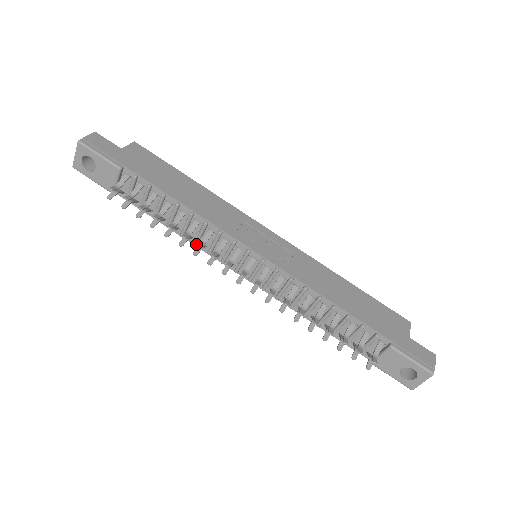
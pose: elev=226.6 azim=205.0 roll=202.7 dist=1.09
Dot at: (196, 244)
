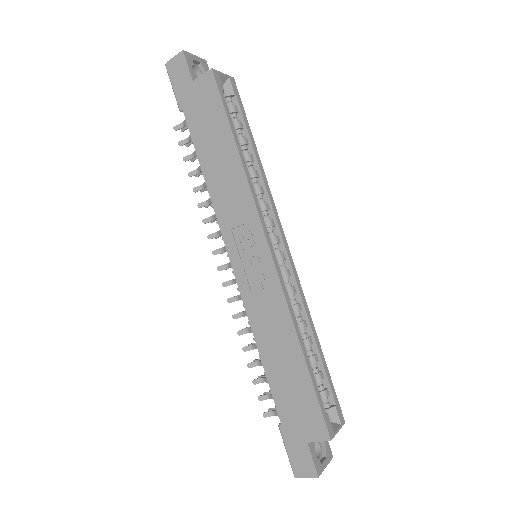
Dot at: occluded
